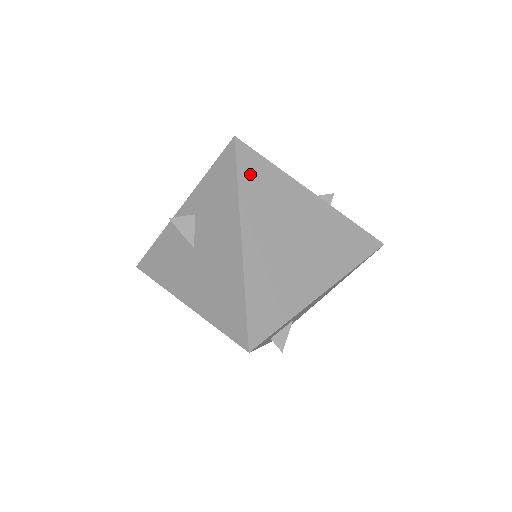
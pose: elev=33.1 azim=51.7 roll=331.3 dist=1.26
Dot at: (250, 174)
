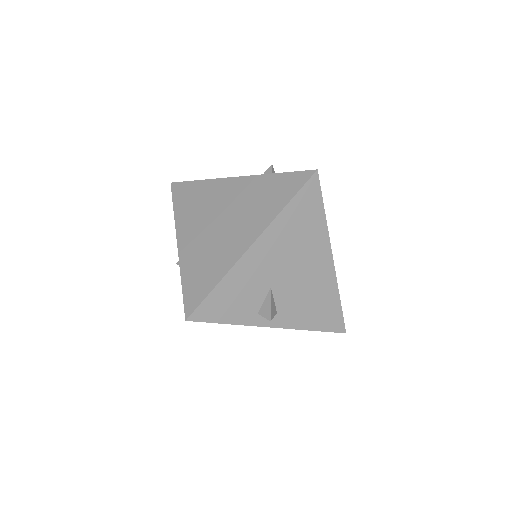
Dot at: (182, 198)
